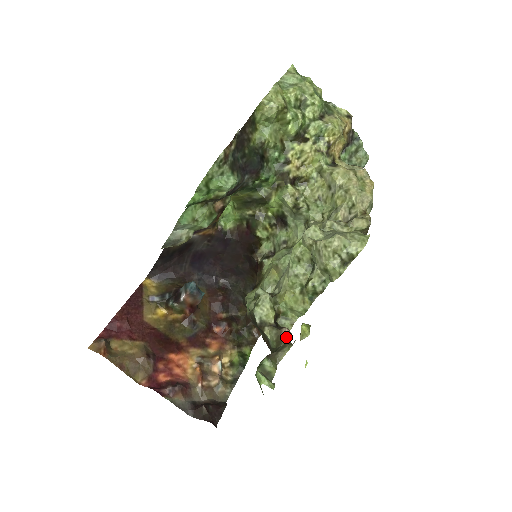
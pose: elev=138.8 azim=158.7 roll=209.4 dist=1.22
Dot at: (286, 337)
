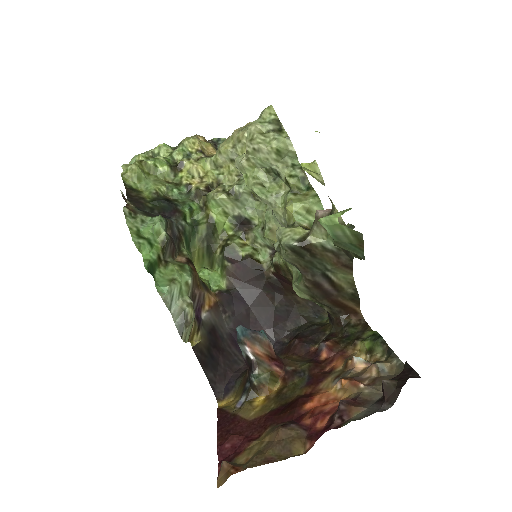
Dot at: (325, 213)
